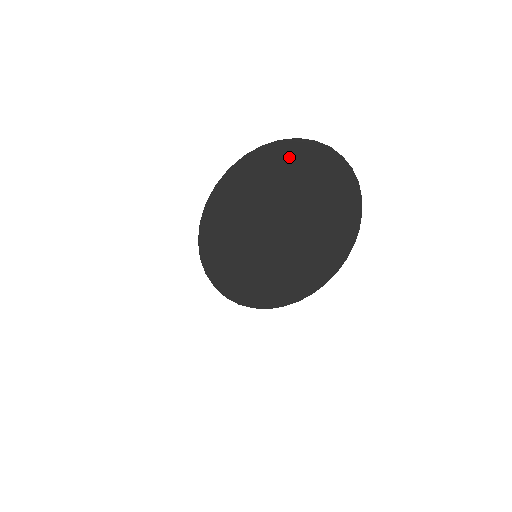
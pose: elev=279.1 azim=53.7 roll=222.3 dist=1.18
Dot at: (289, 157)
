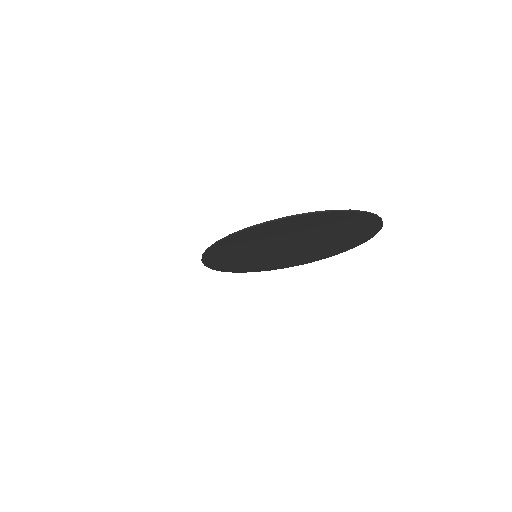
Dot at: (316, 219)
